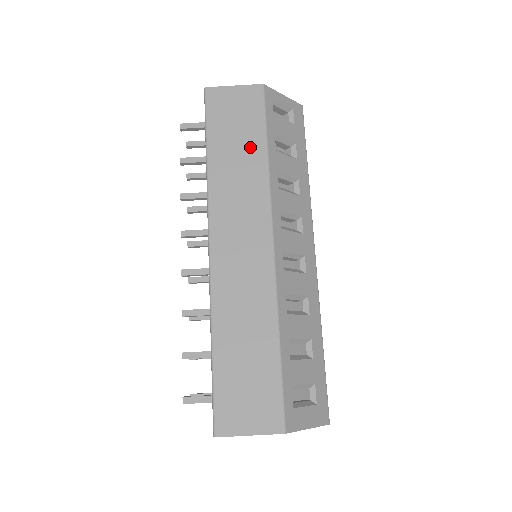
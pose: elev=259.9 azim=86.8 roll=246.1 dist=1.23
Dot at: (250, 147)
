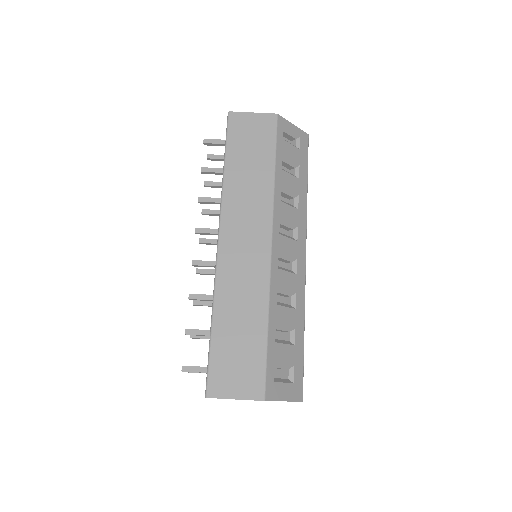
Dot at: (261, 164)
